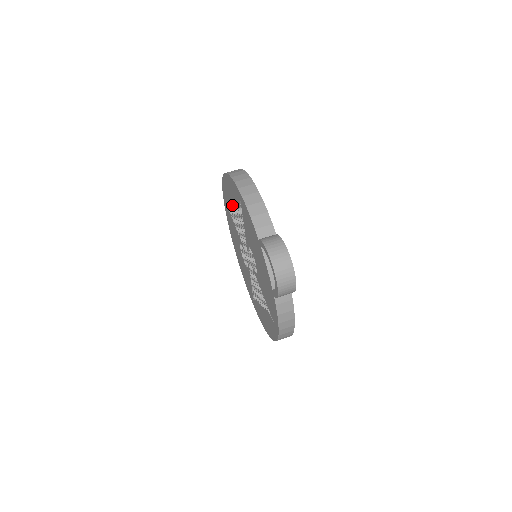
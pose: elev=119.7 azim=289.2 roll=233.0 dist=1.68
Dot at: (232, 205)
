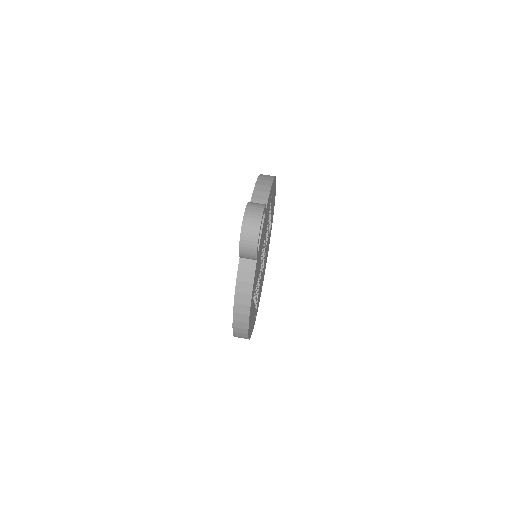
Dot at: occluded
